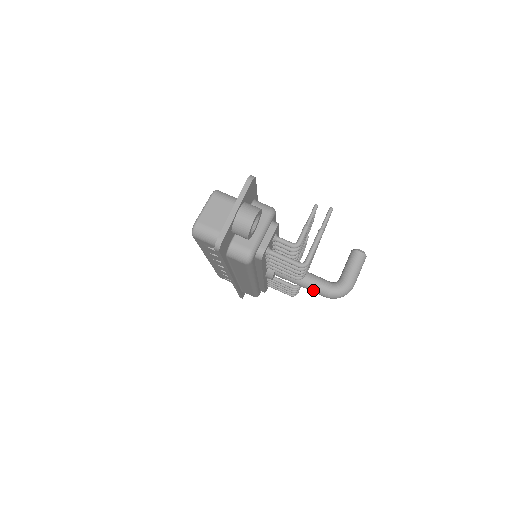
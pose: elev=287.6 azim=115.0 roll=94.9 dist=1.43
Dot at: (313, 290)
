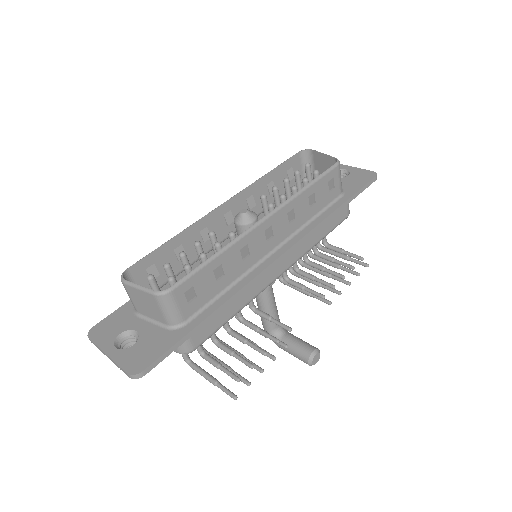
Dot at: occluded
